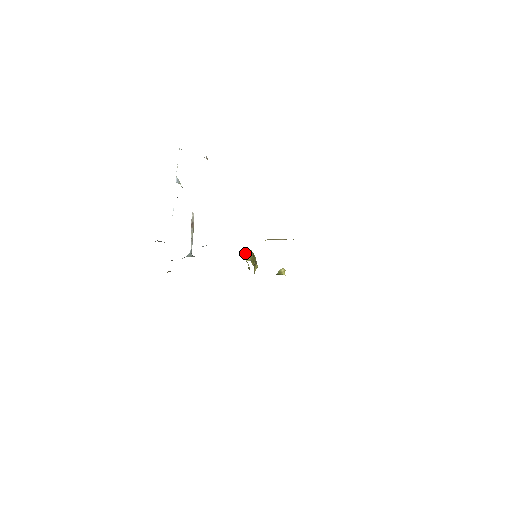
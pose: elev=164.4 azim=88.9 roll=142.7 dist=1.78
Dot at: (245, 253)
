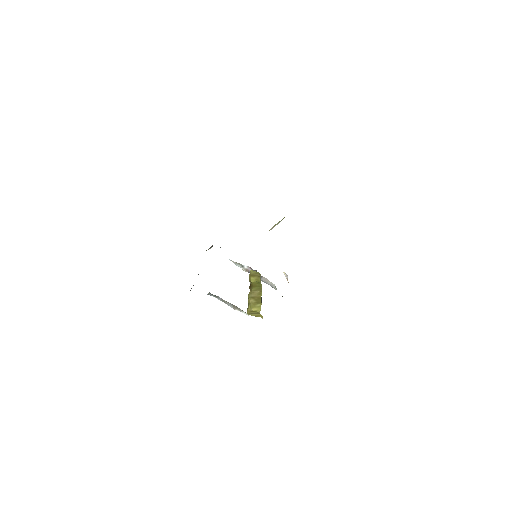
Dot at: occluded
